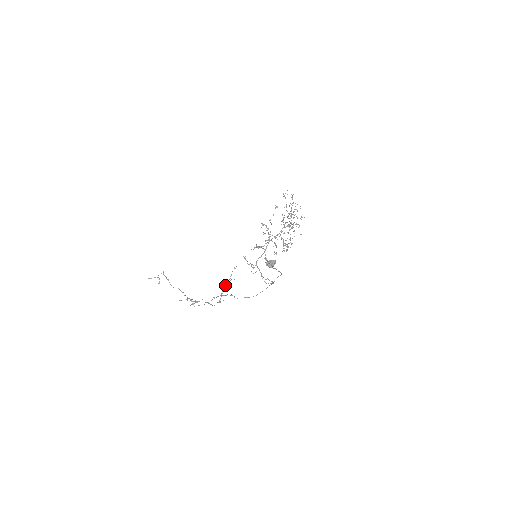
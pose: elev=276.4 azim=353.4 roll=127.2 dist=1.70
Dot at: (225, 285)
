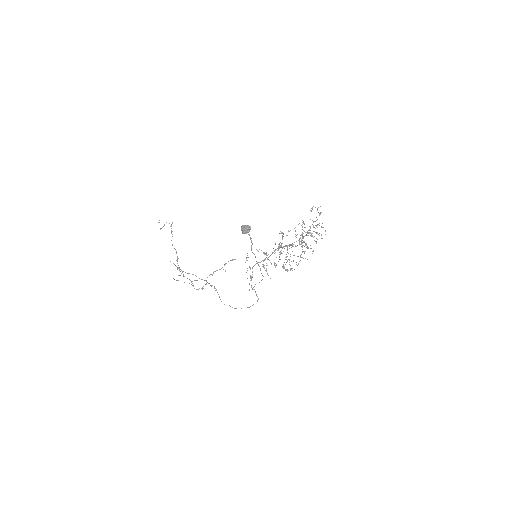
Dot at: occluded
